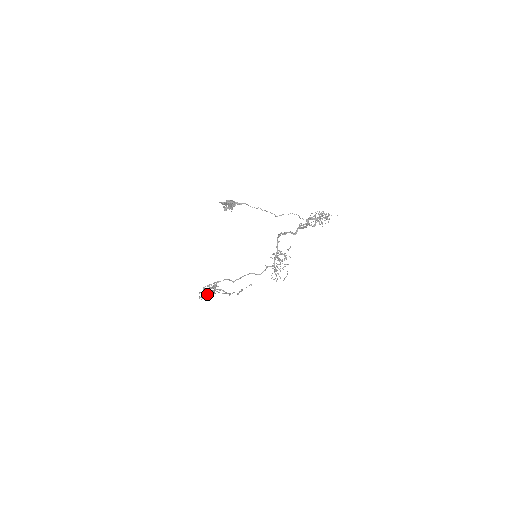
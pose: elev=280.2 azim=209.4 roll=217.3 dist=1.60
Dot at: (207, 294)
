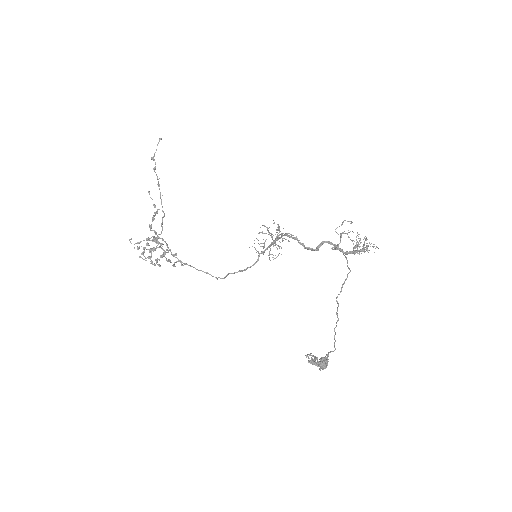
Dot at: (151, 251)
